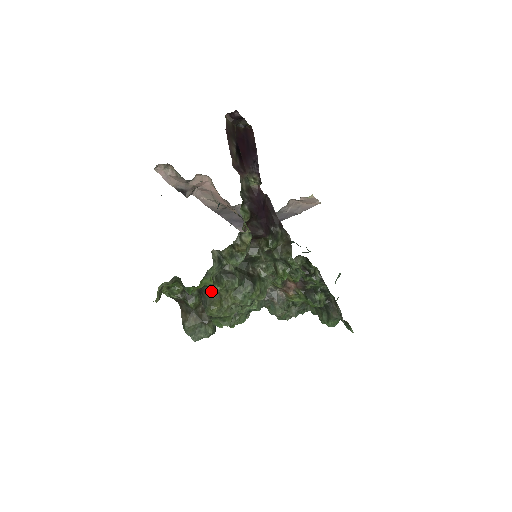
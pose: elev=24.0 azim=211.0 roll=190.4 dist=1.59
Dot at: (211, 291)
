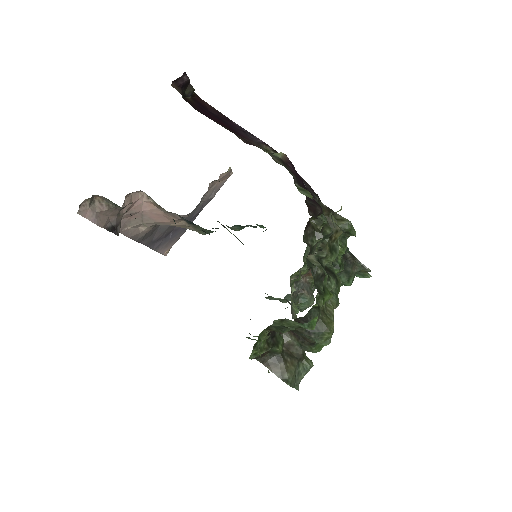
Dot at: (318, 311)
